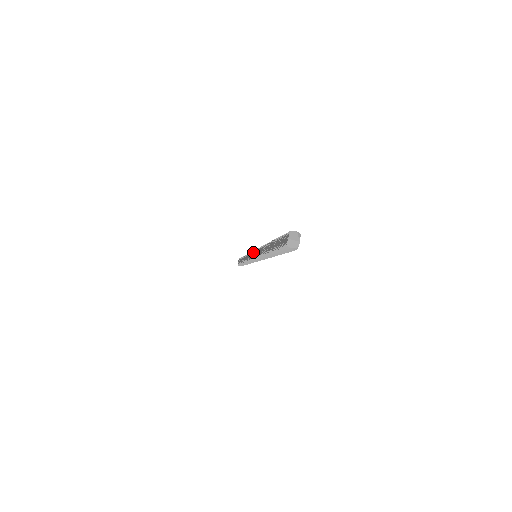
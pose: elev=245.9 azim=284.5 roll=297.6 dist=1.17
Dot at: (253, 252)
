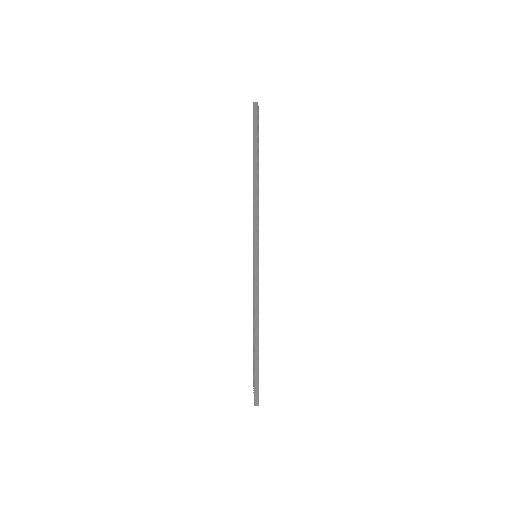
Dot at: (253, 259)
